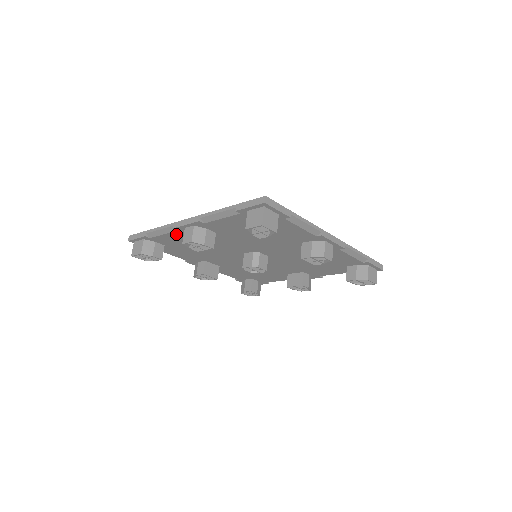
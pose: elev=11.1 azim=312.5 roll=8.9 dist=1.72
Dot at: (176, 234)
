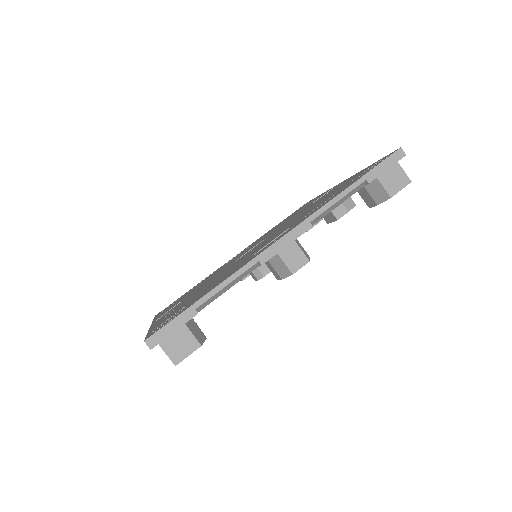
Dot at: occluded
